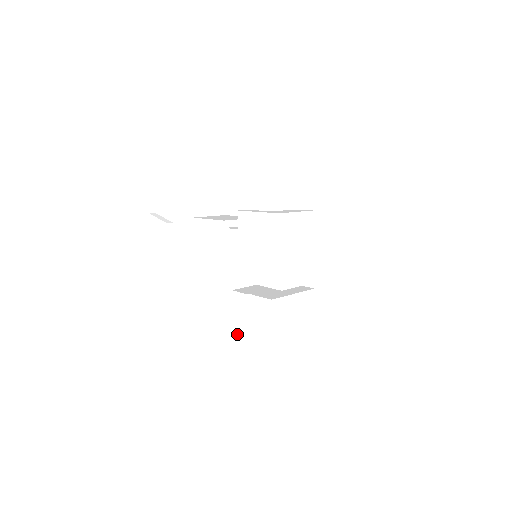
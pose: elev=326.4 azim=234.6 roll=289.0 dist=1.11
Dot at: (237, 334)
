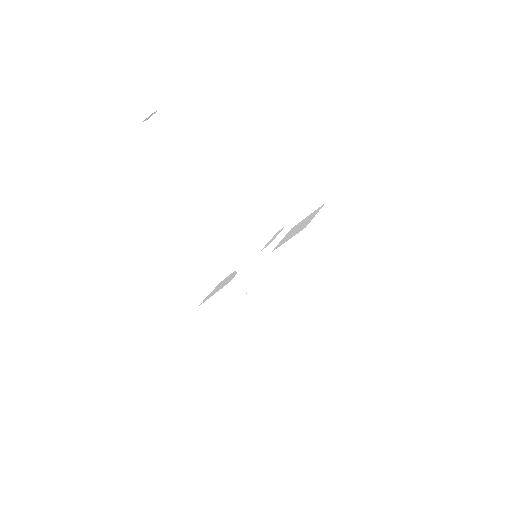
Dot at: (215, 300)
